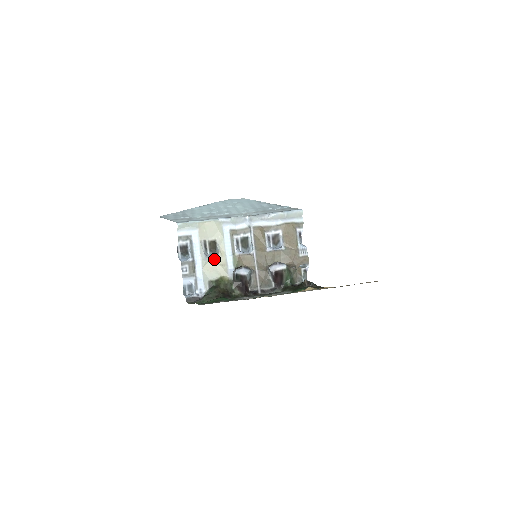
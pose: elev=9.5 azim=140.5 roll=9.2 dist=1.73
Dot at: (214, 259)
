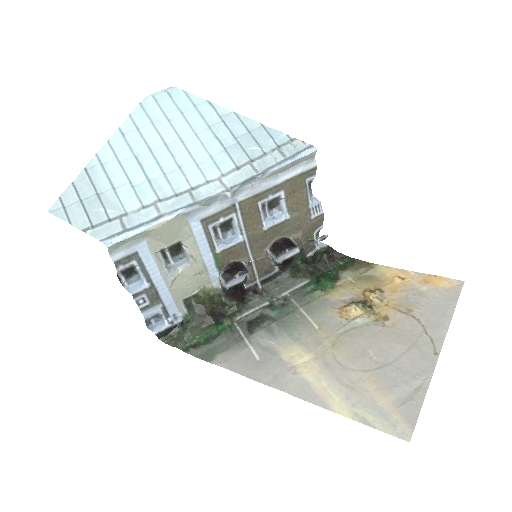
Dot at: (184, 270)
